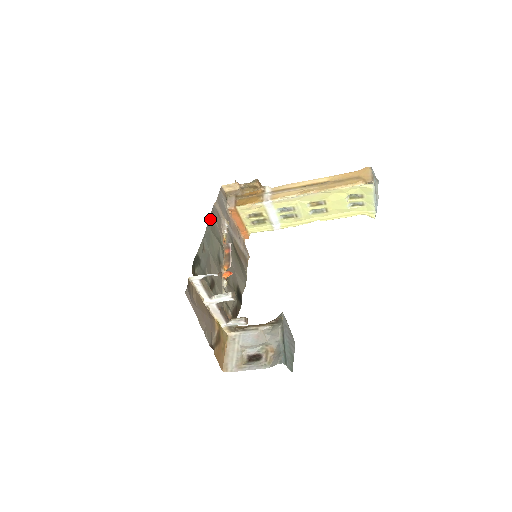
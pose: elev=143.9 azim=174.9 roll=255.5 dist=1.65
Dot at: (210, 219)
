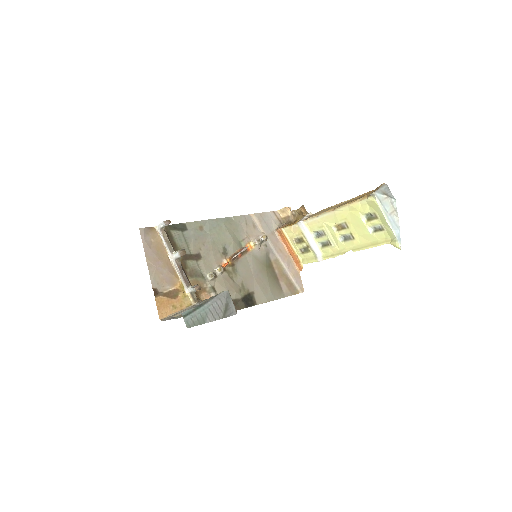
Dot at: (233, 219)
